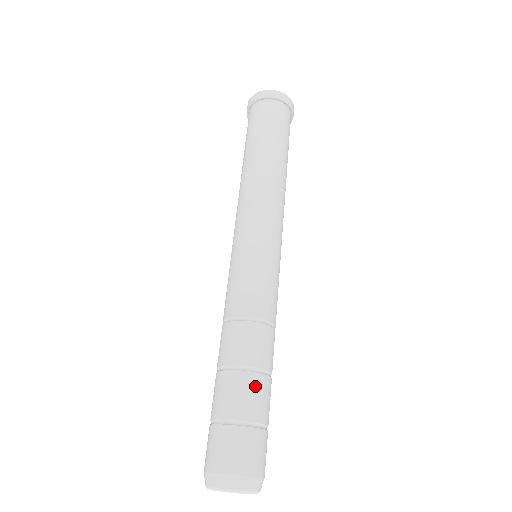
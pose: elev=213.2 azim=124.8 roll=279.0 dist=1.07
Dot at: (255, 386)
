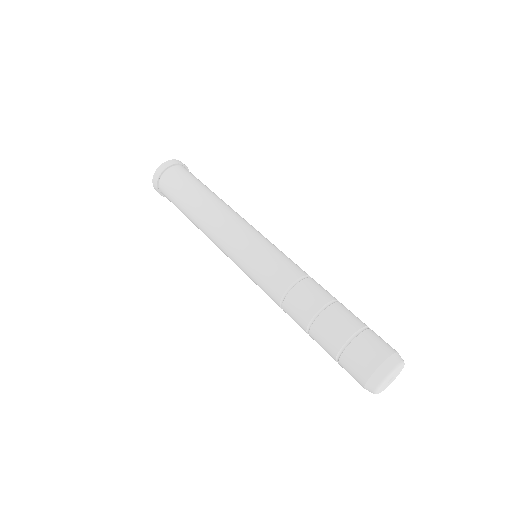
Dot at: occluded
